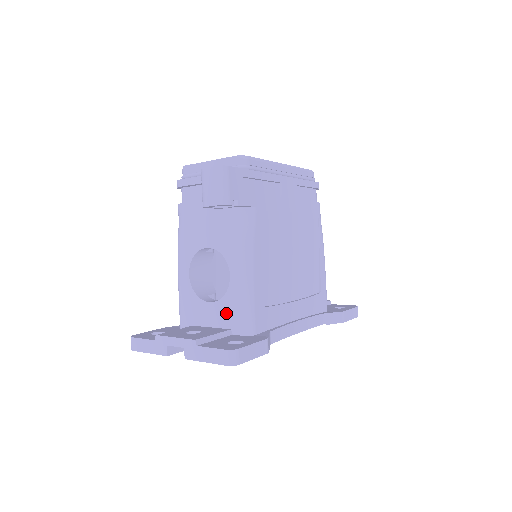
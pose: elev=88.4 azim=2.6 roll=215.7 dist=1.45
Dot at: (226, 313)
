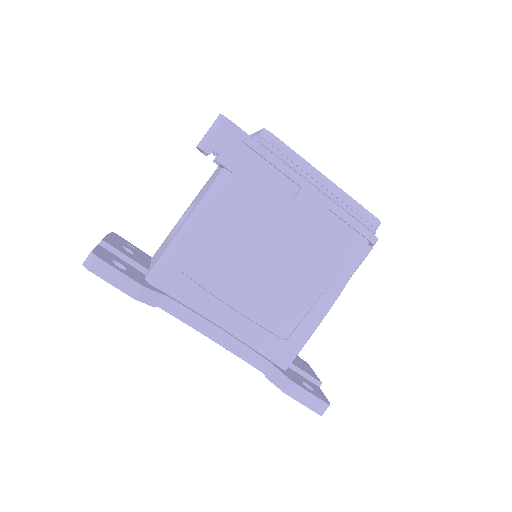
Dot at: (159, 255)
